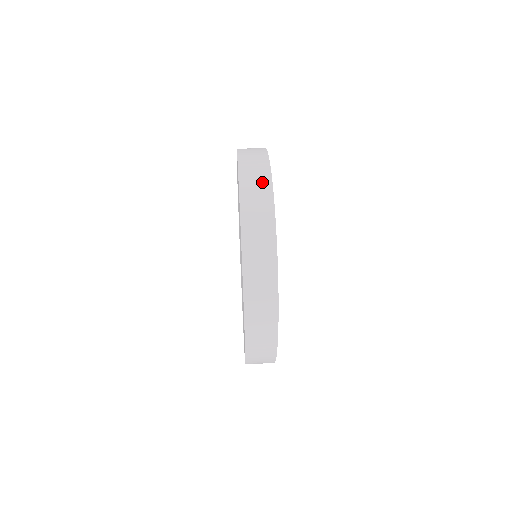
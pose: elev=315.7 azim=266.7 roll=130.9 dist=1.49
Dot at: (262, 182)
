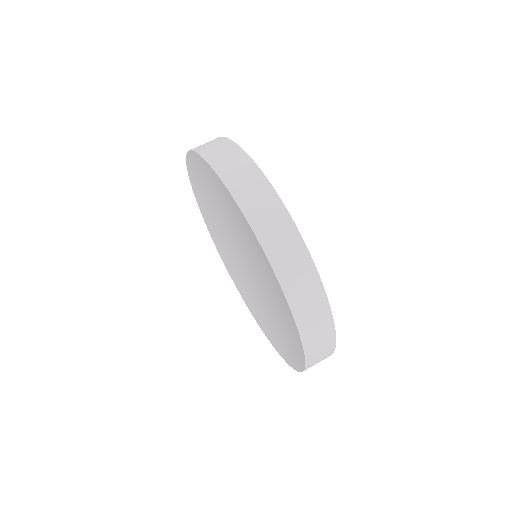
Dot at: (312, 290)
